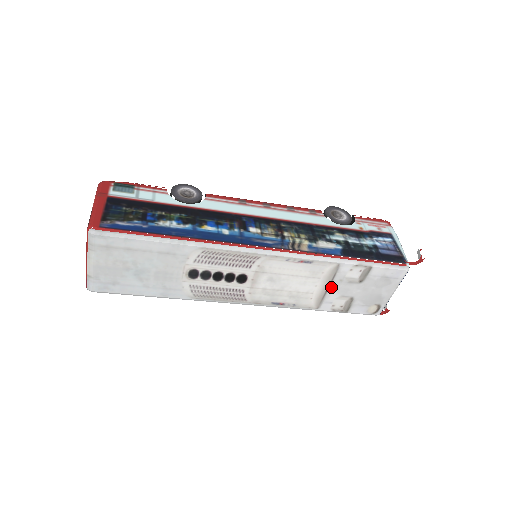
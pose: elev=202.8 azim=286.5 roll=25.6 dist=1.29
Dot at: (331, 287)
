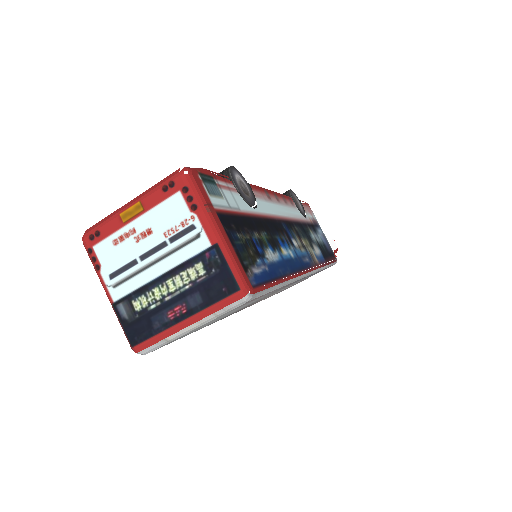
Dot at: occluded
